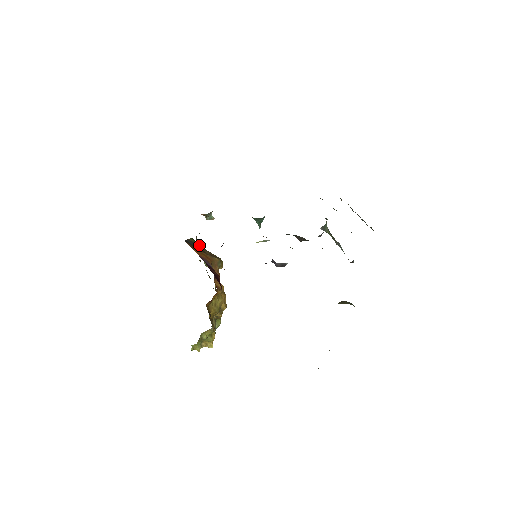
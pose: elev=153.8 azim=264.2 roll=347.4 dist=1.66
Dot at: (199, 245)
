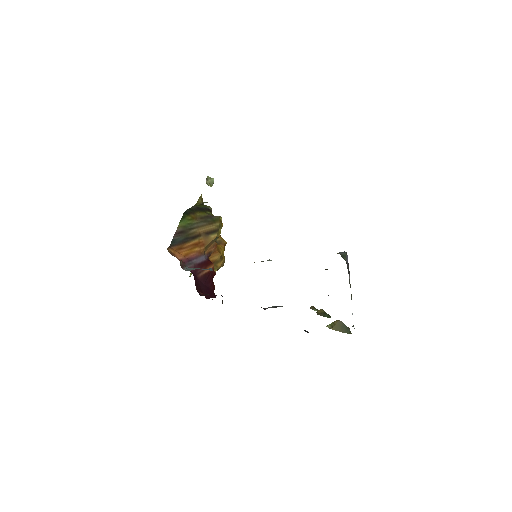
Dot at: (191, 222)
